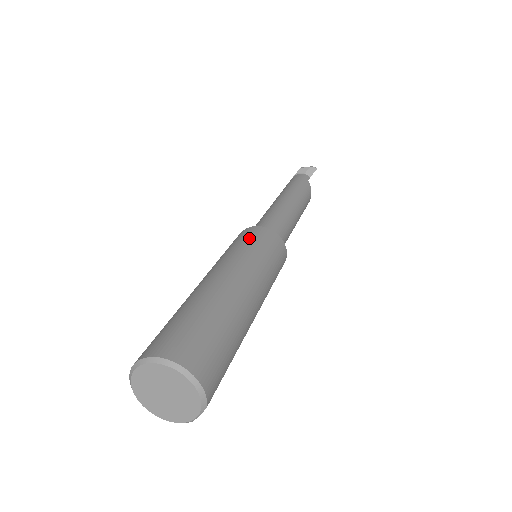
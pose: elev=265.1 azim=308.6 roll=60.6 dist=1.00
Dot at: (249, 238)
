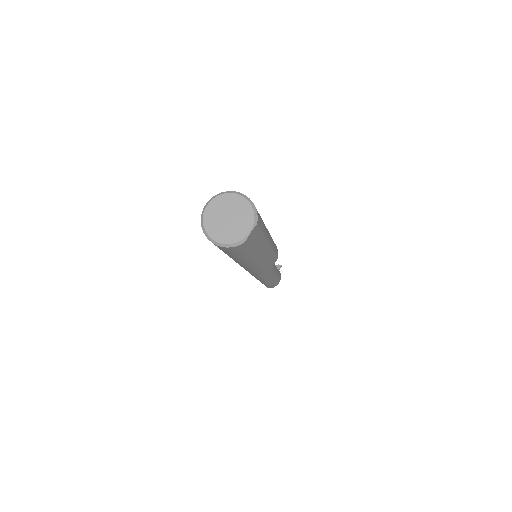
Dot at: occluded
